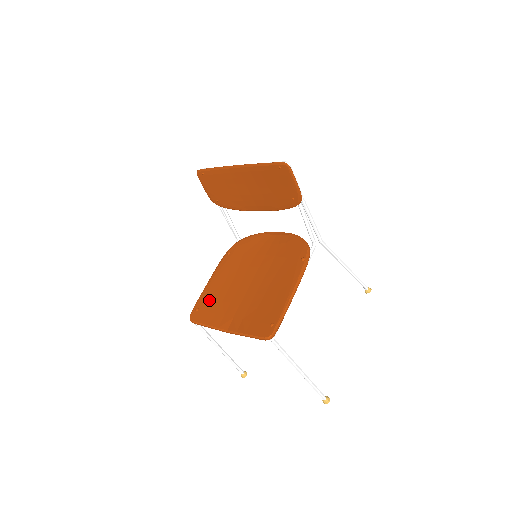
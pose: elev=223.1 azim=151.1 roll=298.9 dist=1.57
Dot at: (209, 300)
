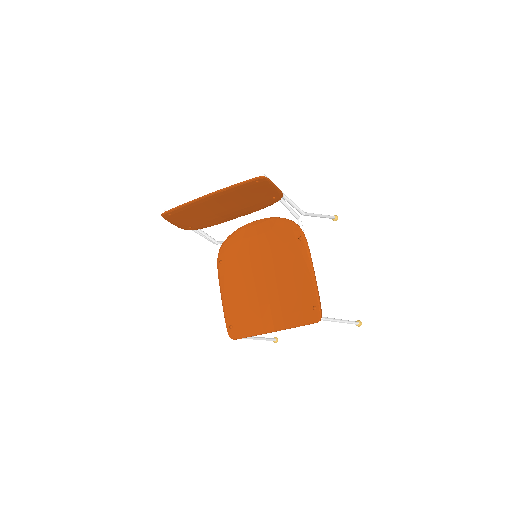
Dot at: (236, 313)
